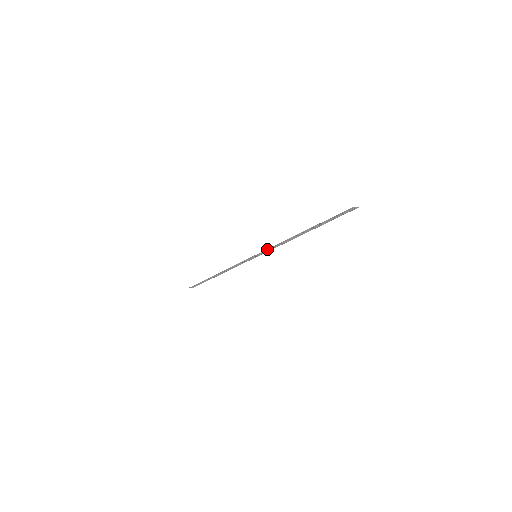
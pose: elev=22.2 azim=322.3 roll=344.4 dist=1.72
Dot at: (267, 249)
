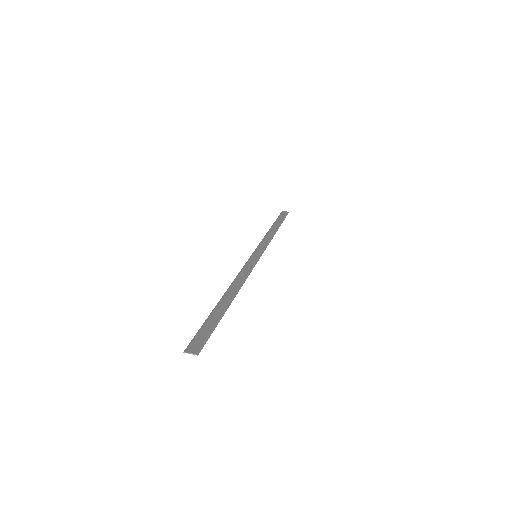
Dot at: (244, 266)
